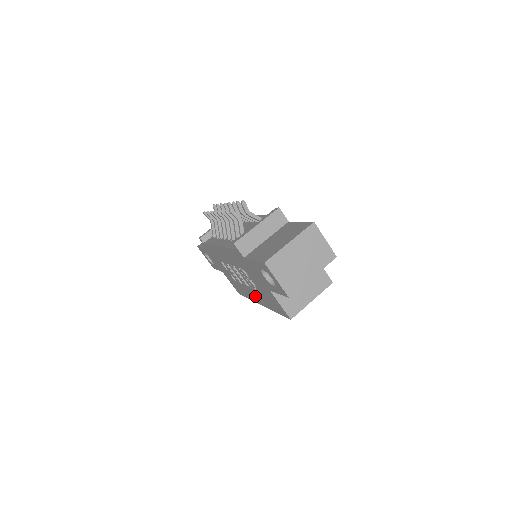
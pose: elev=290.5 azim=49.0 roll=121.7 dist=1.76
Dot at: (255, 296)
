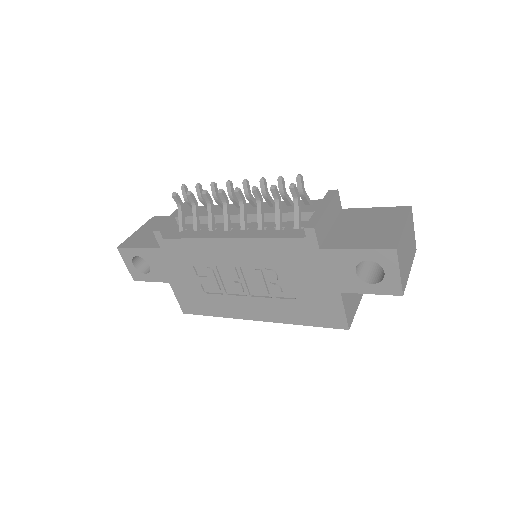
Dot at: (256, 309)
